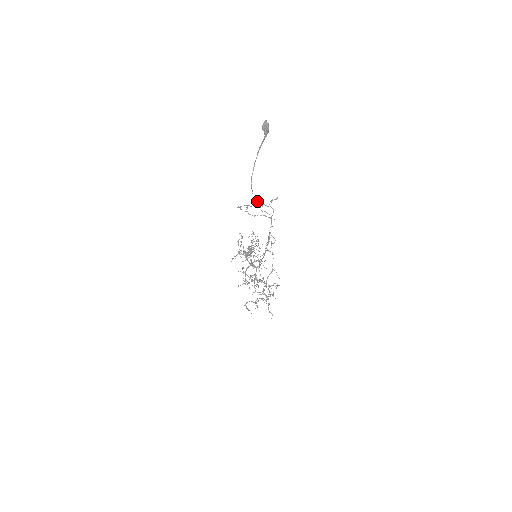
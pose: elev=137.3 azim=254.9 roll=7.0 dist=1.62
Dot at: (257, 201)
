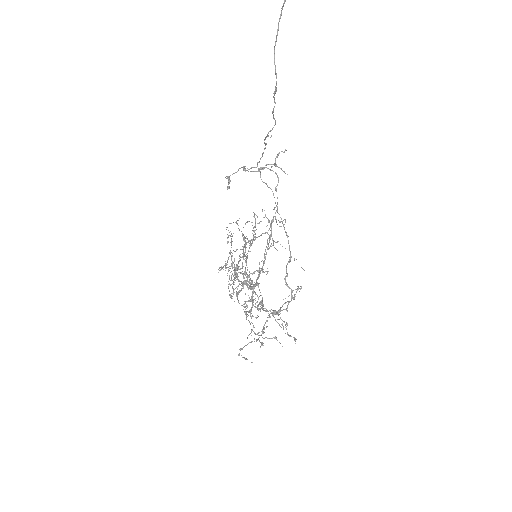
Dot at: (273, 116)
